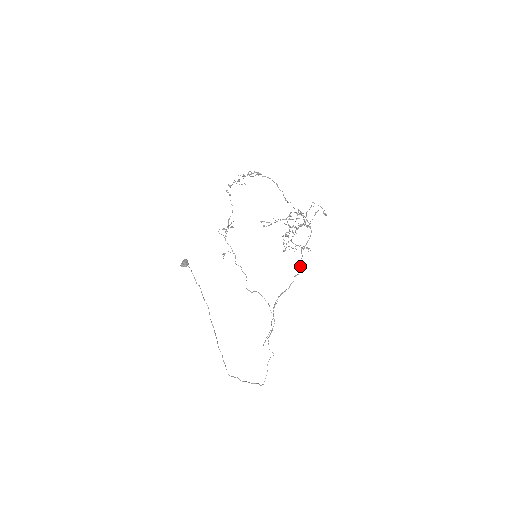
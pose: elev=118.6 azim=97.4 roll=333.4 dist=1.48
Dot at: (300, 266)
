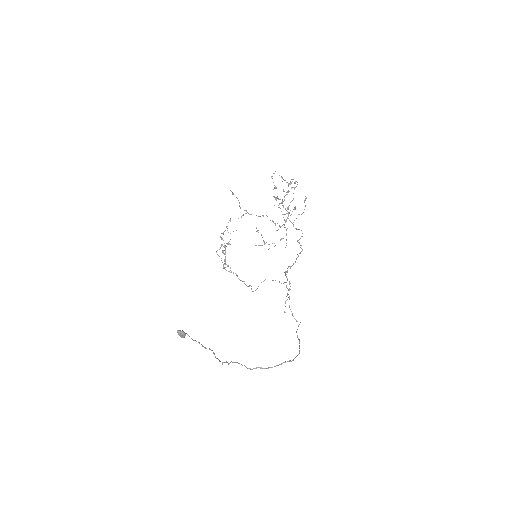
Dot at: occluded
